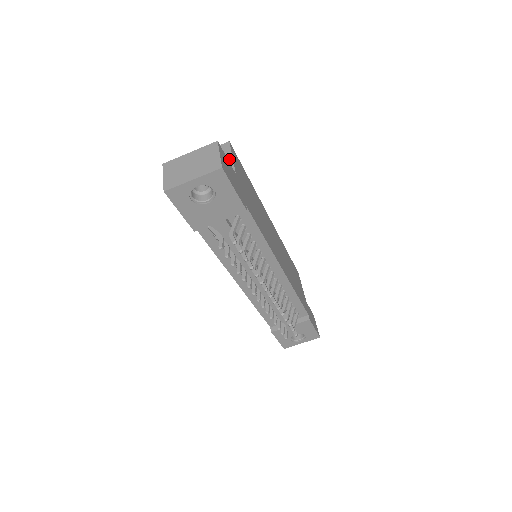
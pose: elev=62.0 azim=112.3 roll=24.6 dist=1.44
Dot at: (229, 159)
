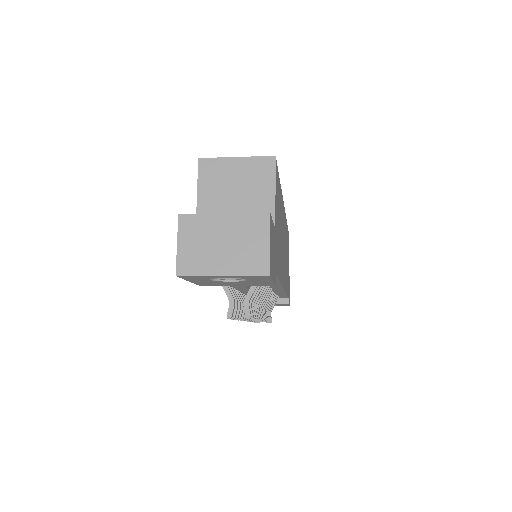
Dot at: (270, 194)
